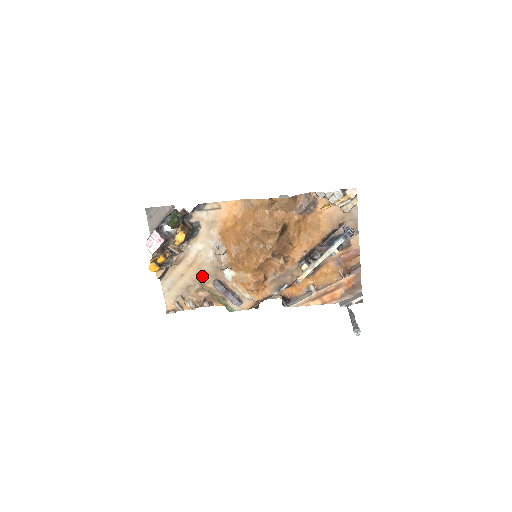
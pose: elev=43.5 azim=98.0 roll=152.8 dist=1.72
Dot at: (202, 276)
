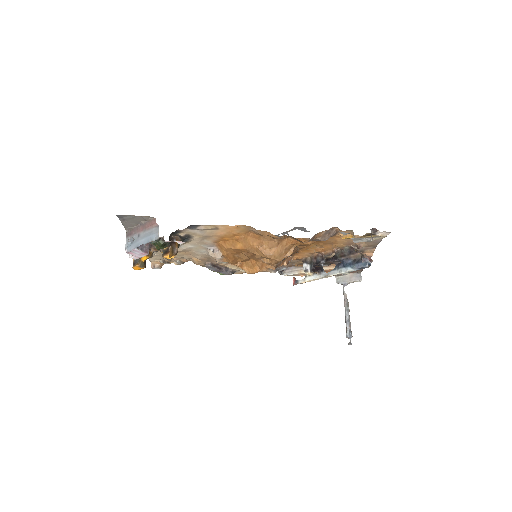
Dot at: (192, 258)
